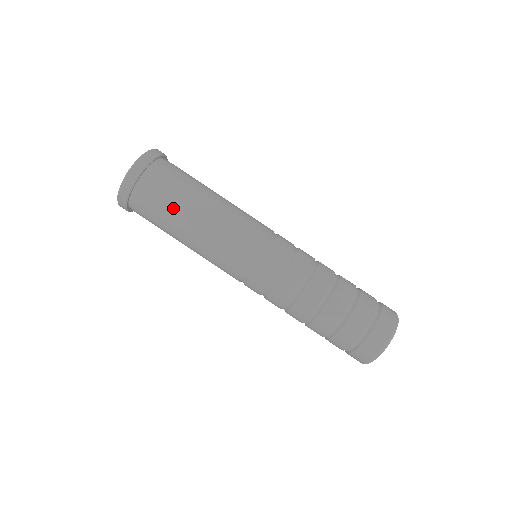
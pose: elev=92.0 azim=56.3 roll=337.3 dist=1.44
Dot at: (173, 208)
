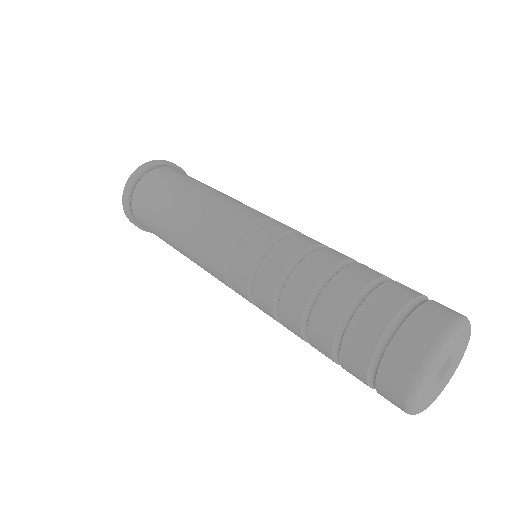
Dot at: (170, 191)
